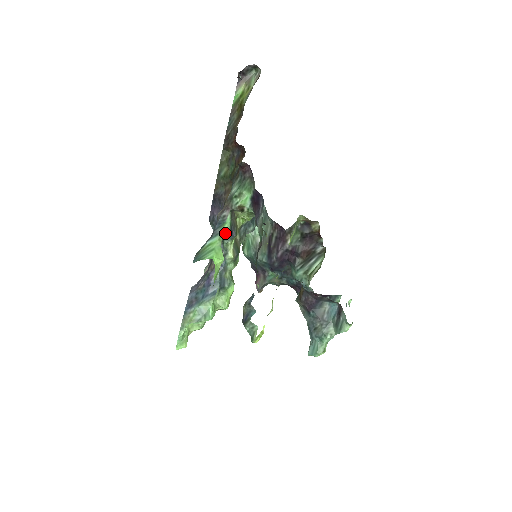
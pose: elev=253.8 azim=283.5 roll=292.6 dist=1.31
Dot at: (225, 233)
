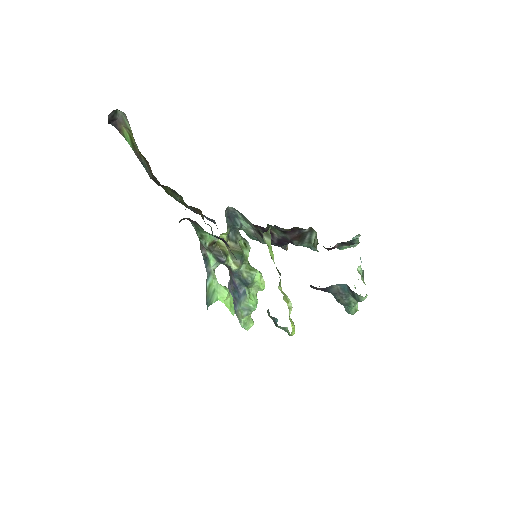
Dot at: (215, 265)
